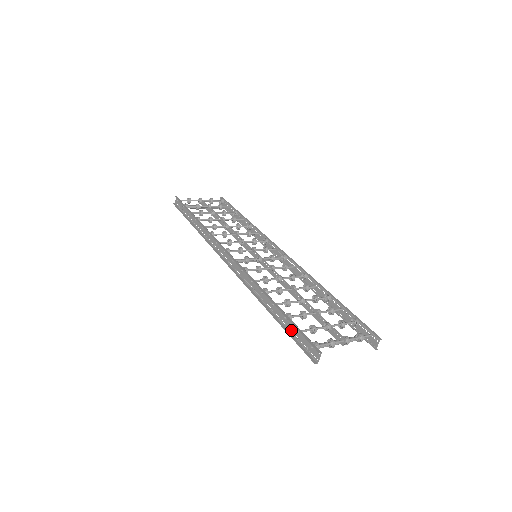
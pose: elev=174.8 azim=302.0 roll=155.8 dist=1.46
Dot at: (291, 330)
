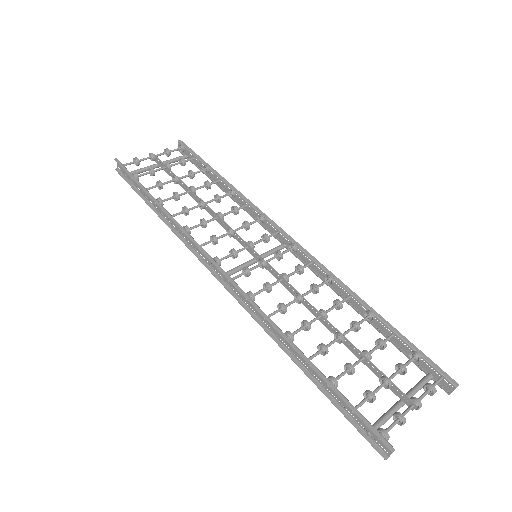
Dot at: (339, 402)
